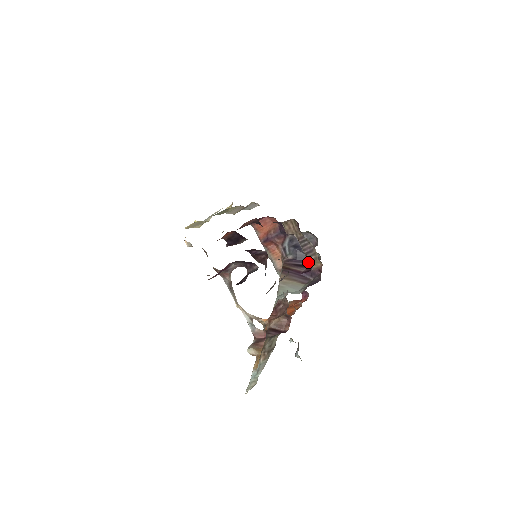
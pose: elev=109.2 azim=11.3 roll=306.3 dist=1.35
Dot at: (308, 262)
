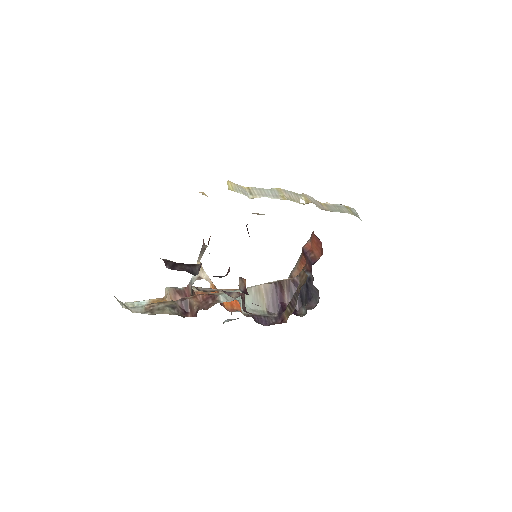
Dot at: (300, 304)
